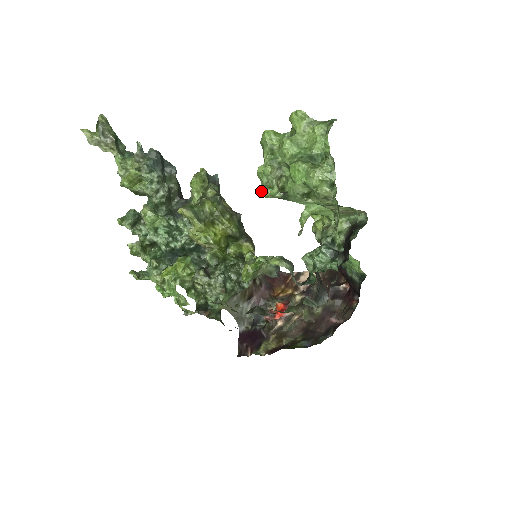
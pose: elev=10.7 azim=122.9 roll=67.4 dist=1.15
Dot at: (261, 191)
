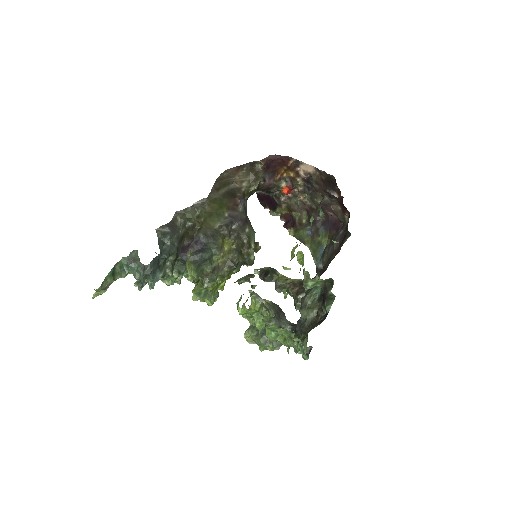
Dot at: occluded
